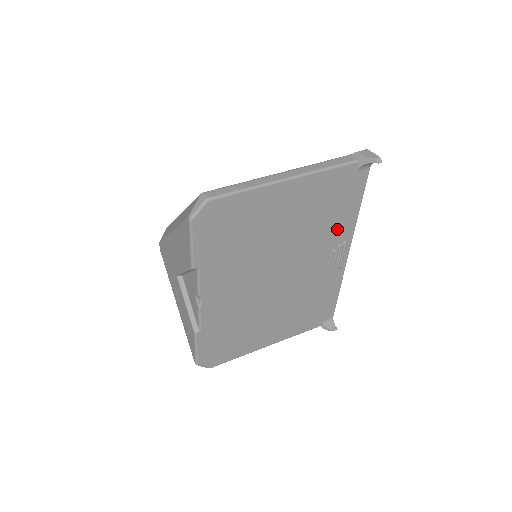
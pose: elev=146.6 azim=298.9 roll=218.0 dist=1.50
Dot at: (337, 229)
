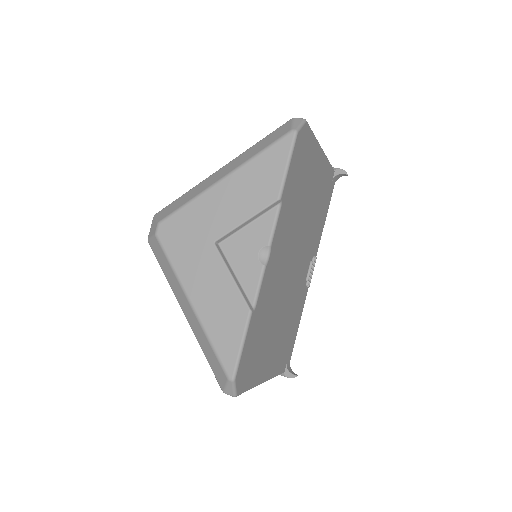
Dot at: (316, 236)
